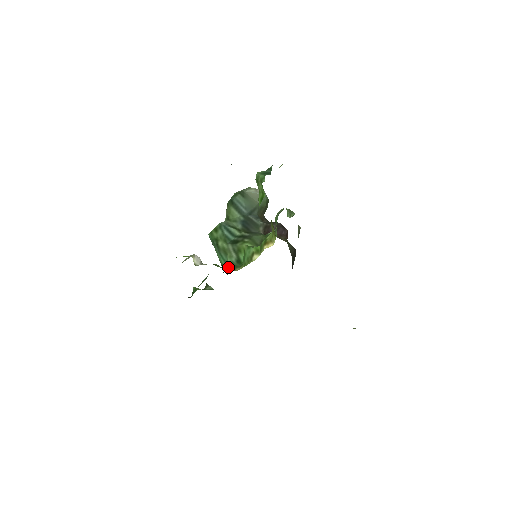
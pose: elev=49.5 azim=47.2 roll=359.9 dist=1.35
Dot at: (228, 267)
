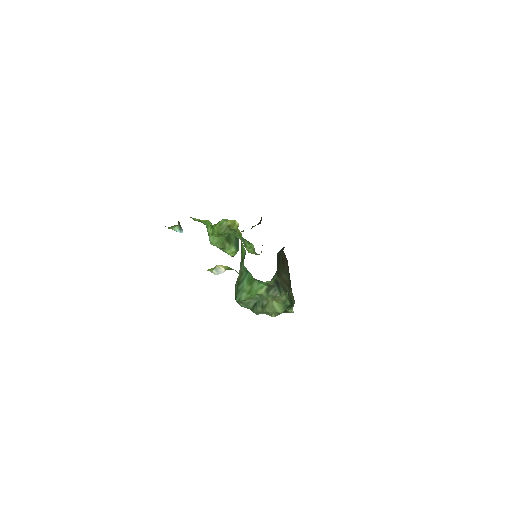
Dot at: occluded
